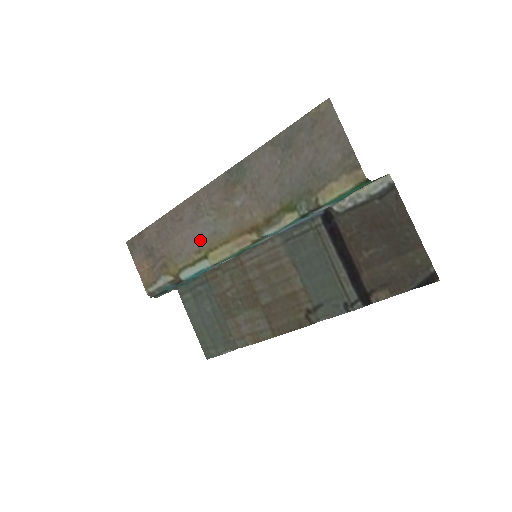
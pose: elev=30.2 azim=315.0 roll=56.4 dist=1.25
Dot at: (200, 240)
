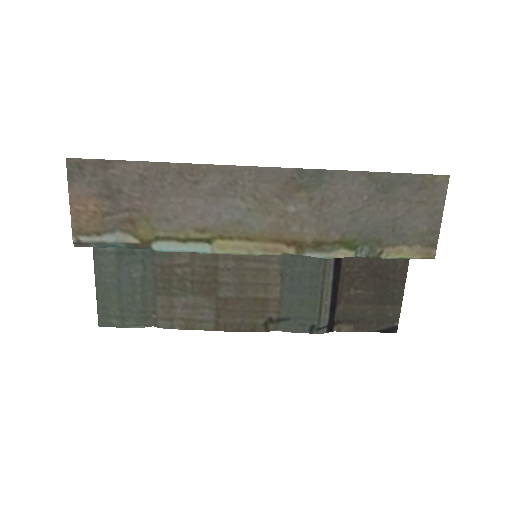
Dot at: (212, 220)
